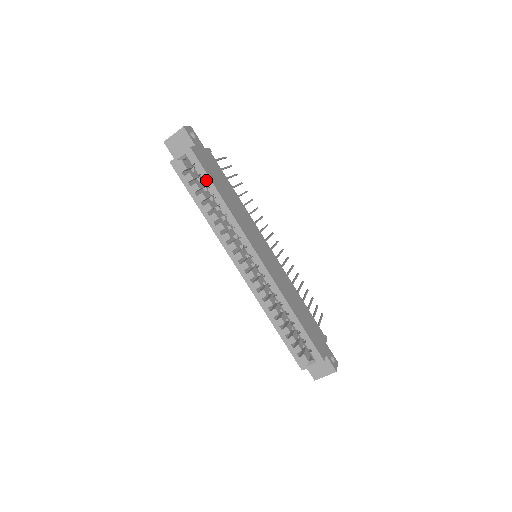
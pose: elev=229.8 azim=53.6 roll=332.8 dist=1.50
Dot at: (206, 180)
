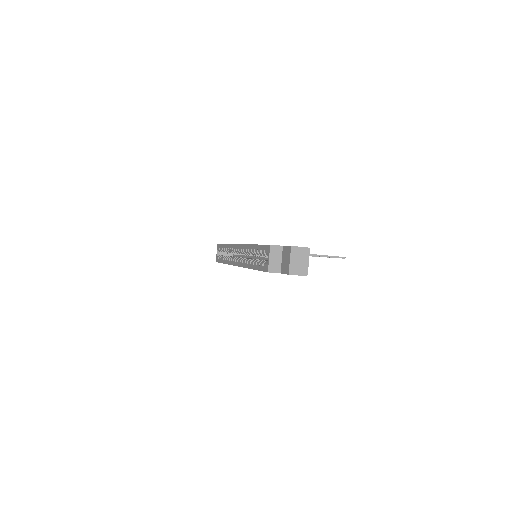
Dot at: (222, 247)
